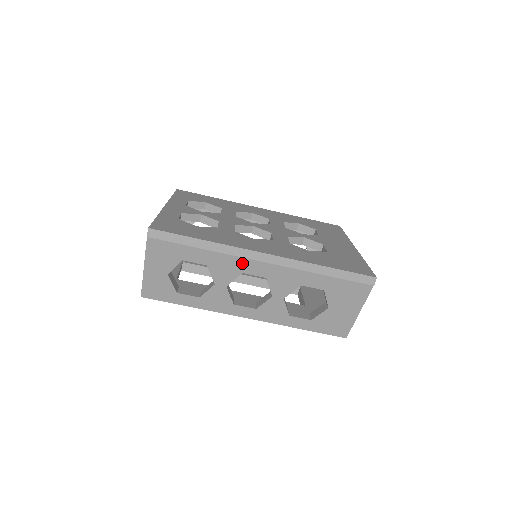
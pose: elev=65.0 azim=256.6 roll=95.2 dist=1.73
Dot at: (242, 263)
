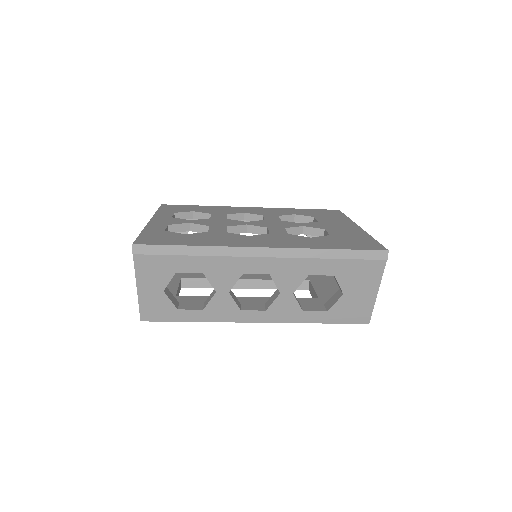
Dot at: (240, 263)
